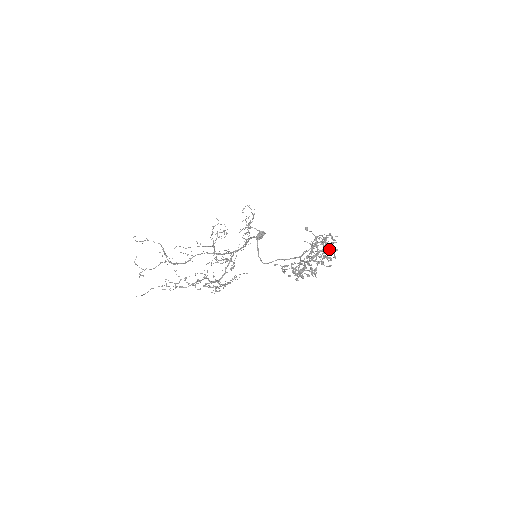
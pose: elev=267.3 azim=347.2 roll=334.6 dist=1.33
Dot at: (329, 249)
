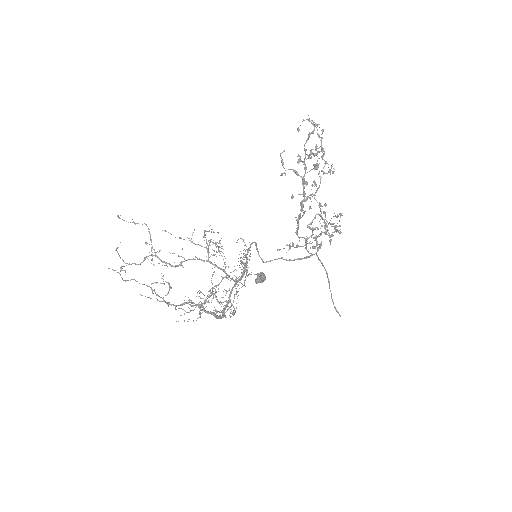
Dot at: (334, 226)
